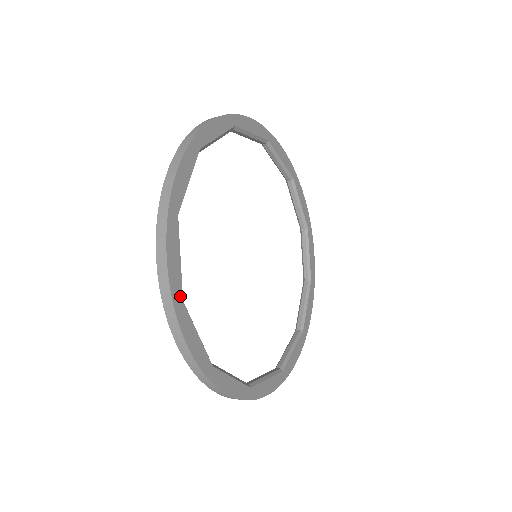
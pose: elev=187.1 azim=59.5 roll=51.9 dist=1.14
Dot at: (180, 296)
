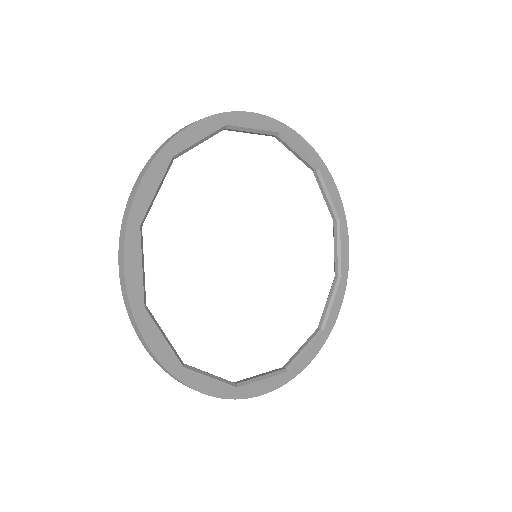
Dot at: (139, 219)
